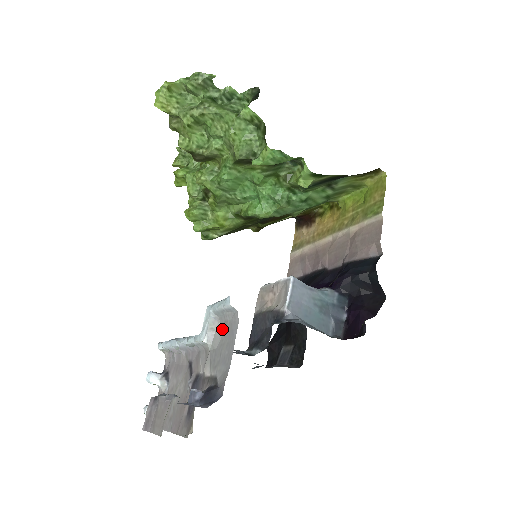
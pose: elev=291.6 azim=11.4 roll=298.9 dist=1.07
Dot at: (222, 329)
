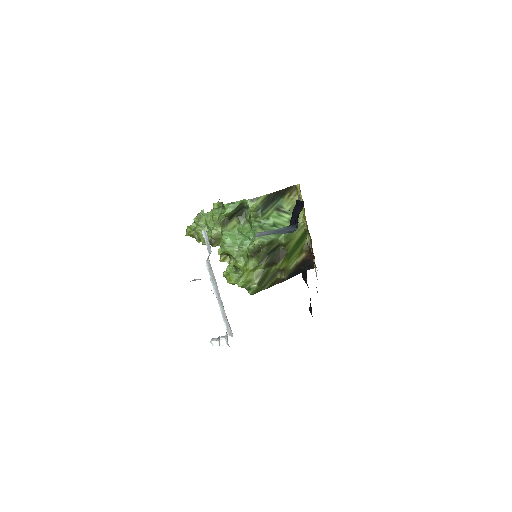
Dot at: occluded
